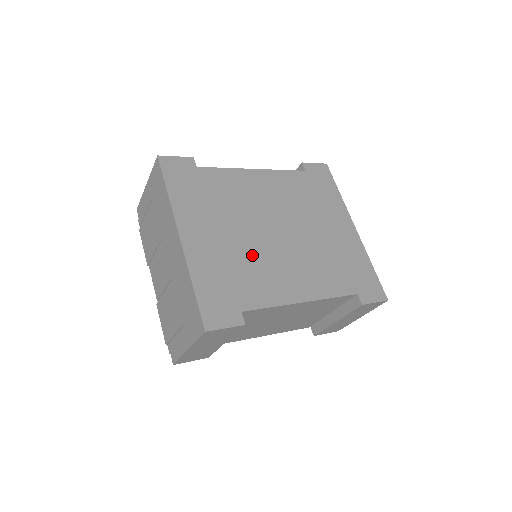
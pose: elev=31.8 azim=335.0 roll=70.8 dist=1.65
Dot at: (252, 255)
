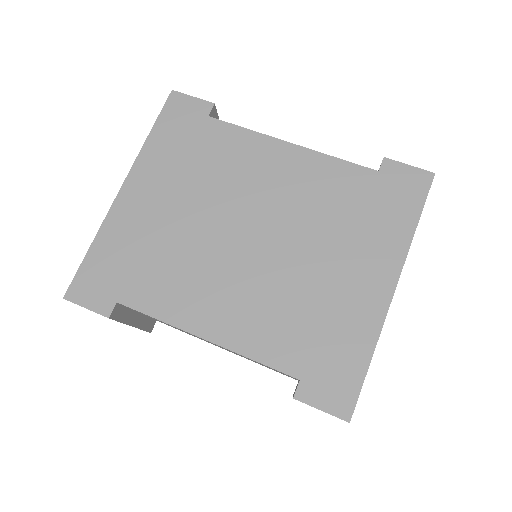
Dot at: (186, 248)
